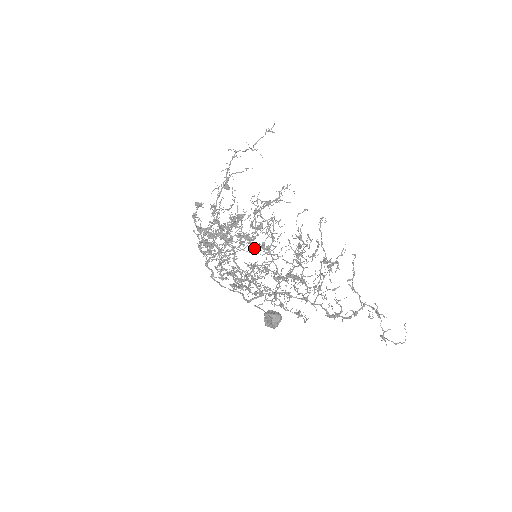
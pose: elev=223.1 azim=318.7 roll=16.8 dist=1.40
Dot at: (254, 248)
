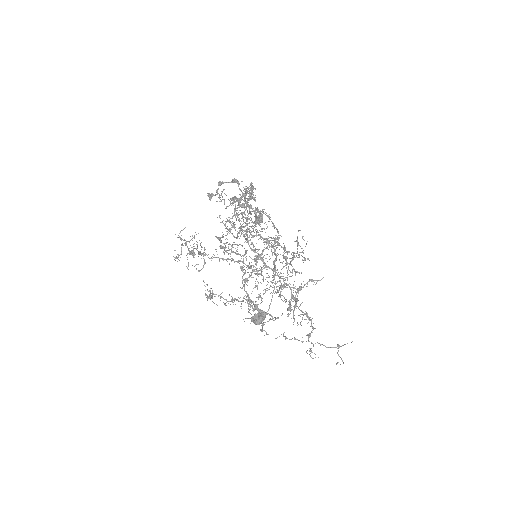
Dot at: occluded
